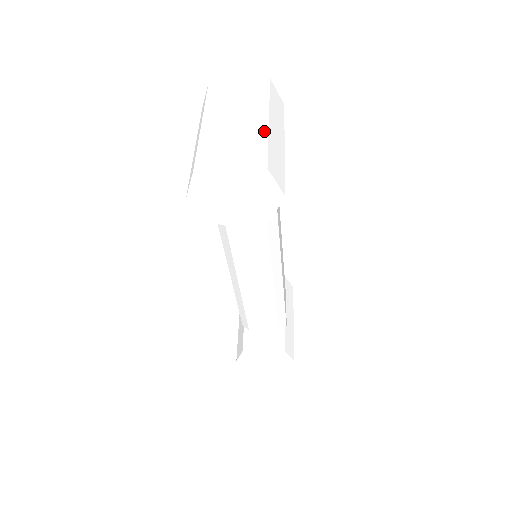
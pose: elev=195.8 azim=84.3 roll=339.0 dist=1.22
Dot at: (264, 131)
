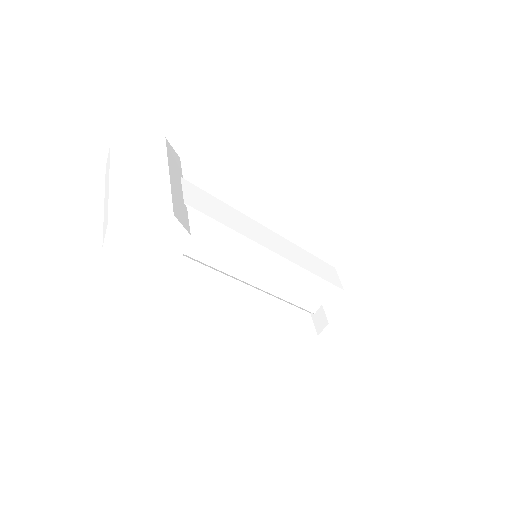
Dot at: (134, 180)
